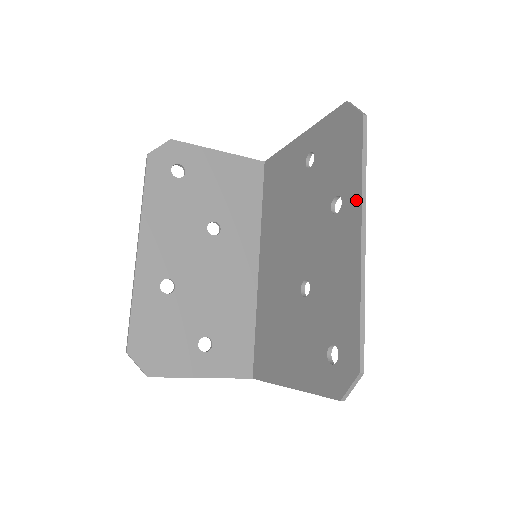
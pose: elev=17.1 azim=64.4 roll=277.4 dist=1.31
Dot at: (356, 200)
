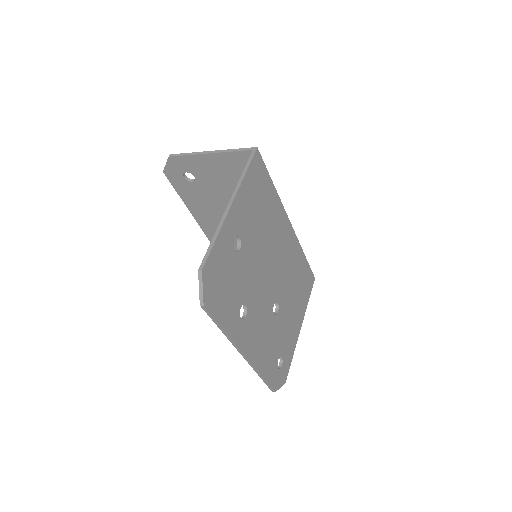
Dot at: occluded
